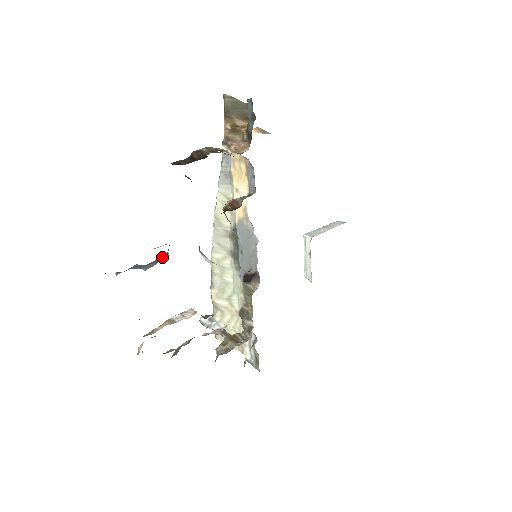
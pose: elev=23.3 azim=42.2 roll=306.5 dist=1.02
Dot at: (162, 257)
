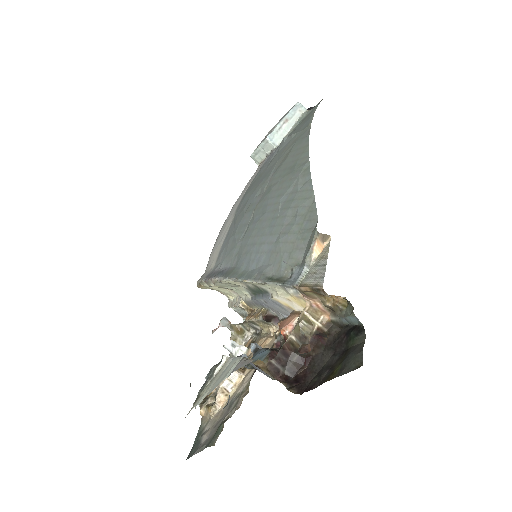
Dot at: (220, 366)
